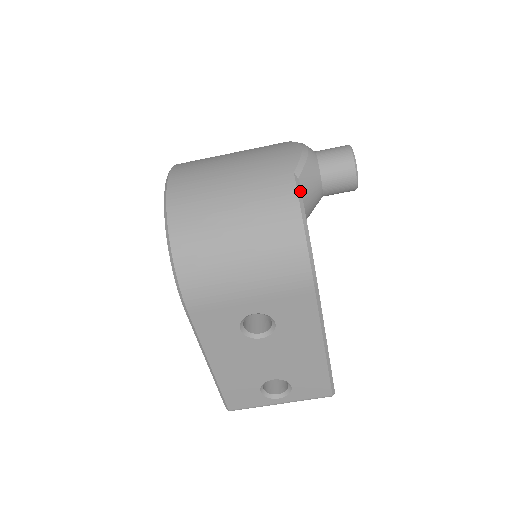
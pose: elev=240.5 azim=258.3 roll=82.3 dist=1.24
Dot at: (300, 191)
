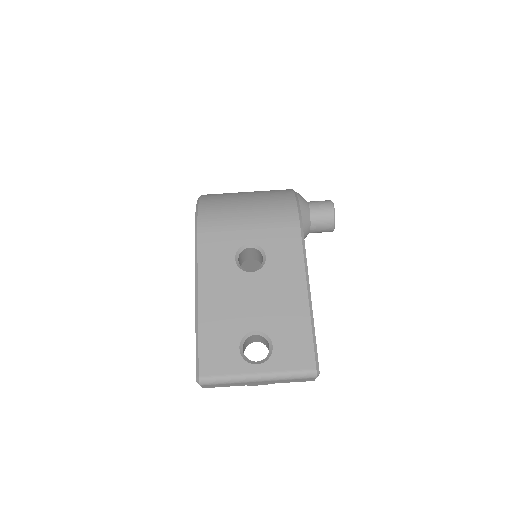
Dot at: occluded
